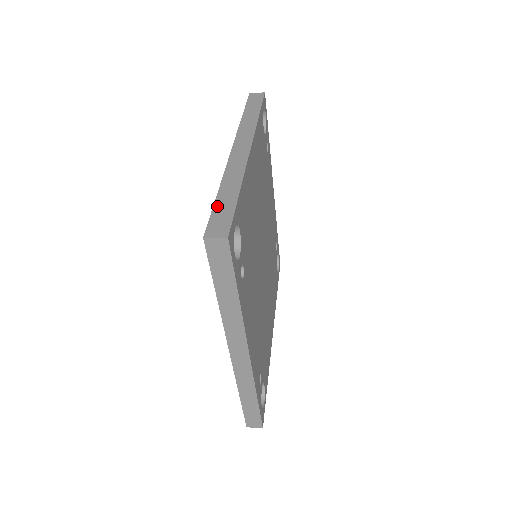
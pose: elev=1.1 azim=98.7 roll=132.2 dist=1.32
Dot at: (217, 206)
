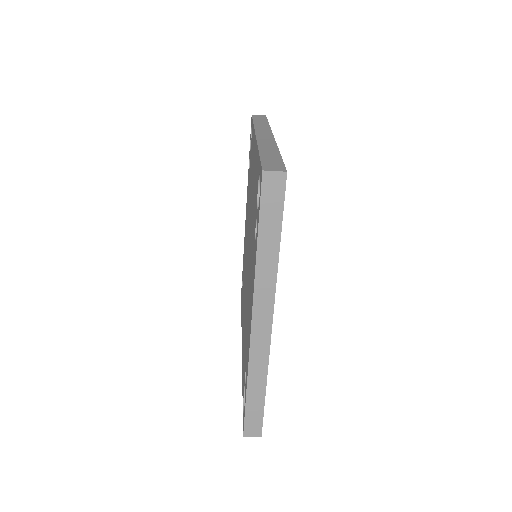
Dot at: (264, 157)
